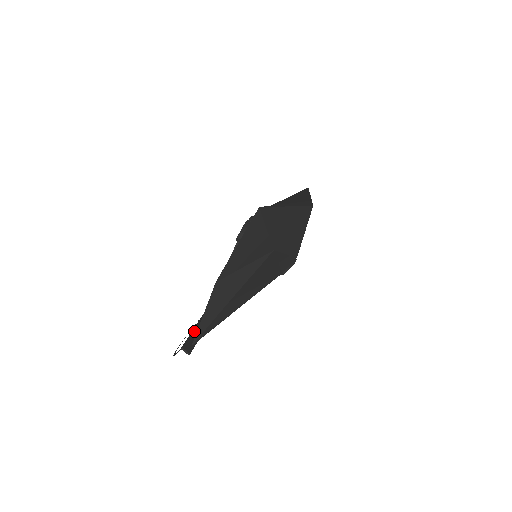
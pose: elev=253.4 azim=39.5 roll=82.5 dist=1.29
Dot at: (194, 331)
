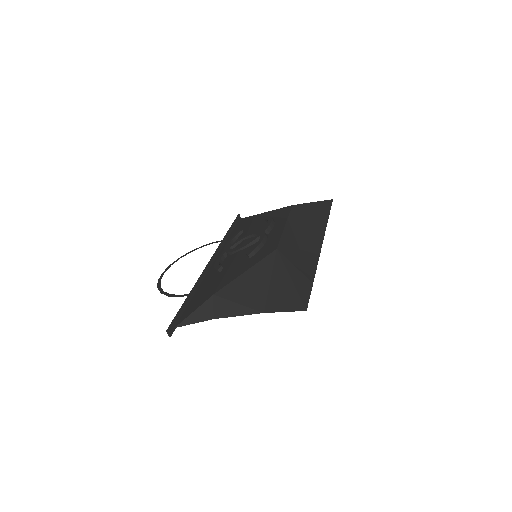
Dot at: (181, 310)
